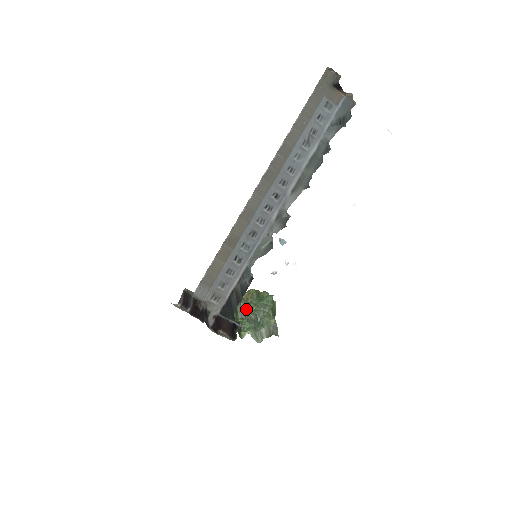
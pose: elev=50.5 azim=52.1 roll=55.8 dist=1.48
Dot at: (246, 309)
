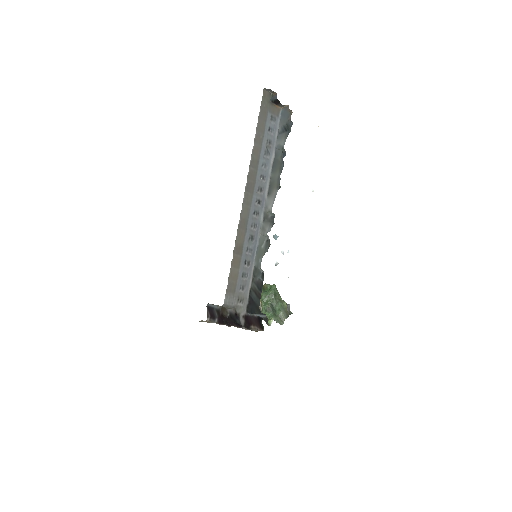
Dot at: (260, 302)
